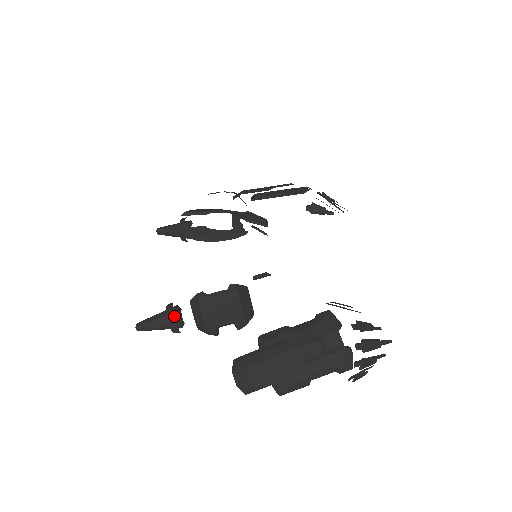
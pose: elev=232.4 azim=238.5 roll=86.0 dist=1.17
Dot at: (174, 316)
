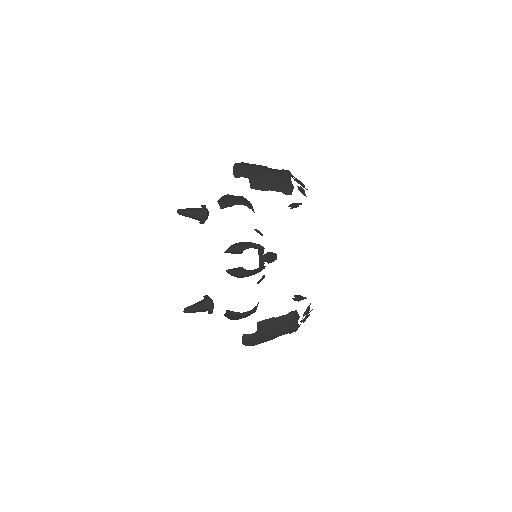
Dot at: (212, 311)
